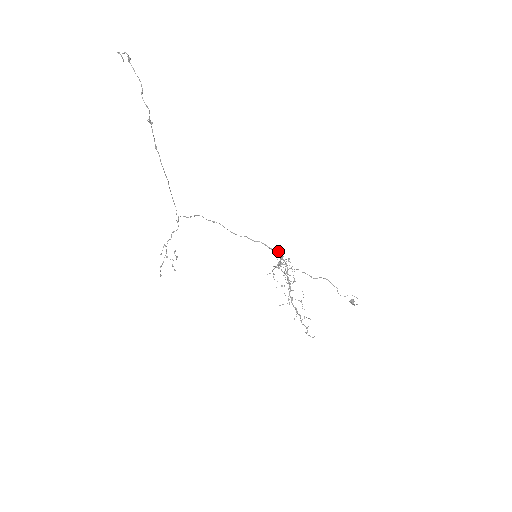
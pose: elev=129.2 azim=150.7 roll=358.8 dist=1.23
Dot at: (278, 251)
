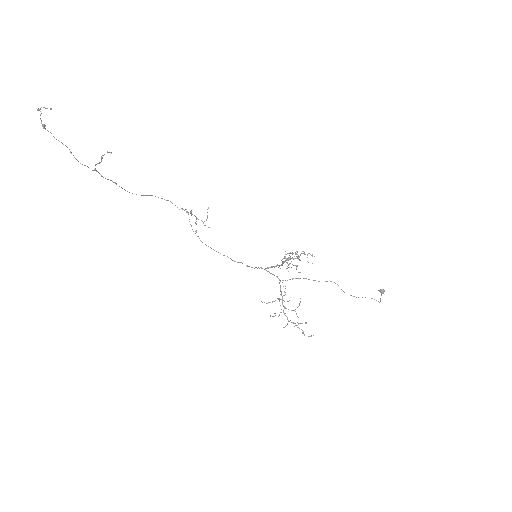
Dot at: (266, 268)
